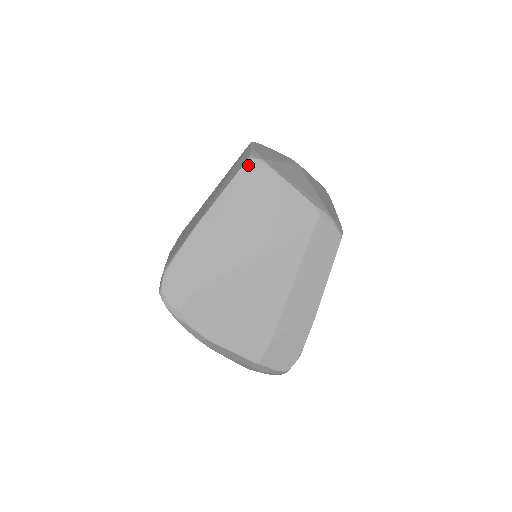
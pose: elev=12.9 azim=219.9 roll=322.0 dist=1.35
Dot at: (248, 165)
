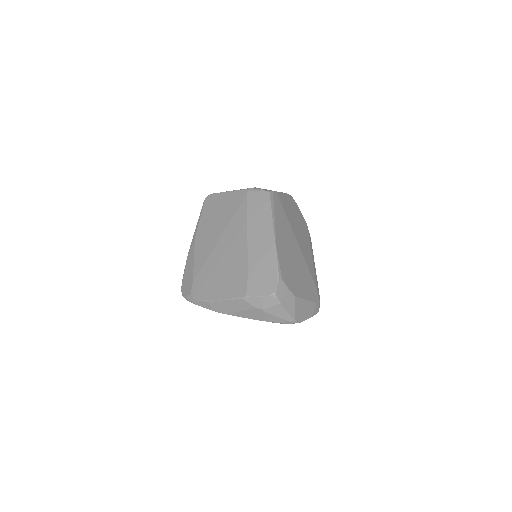
Dot at: (205, 201)
